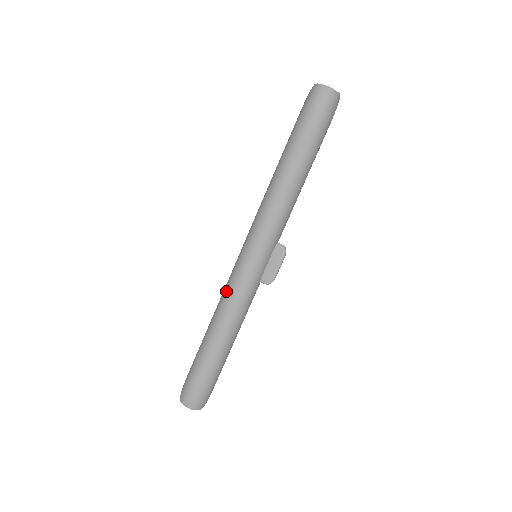
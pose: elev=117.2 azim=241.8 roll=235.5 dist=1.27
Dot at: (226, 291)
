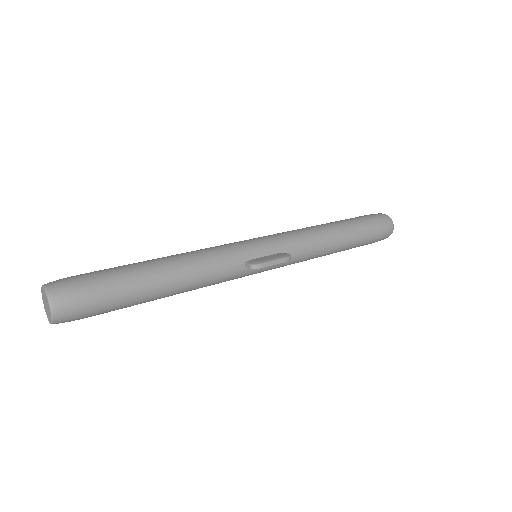
Dot at: occluded
